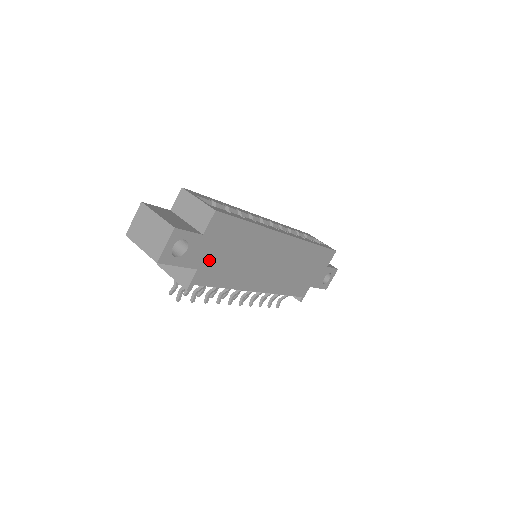
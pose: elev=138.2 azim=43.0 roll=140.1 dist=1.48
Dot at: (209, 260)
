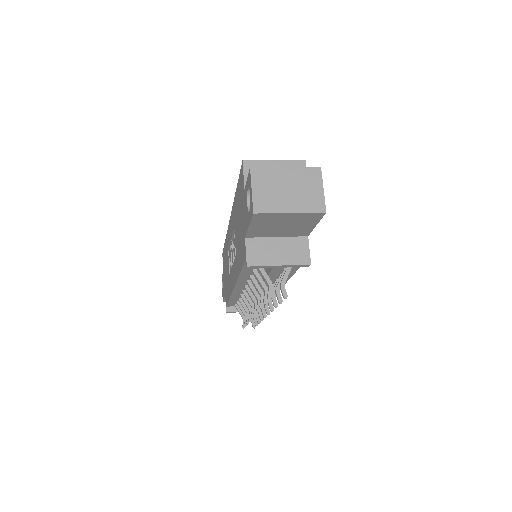
Dot at: occluded
